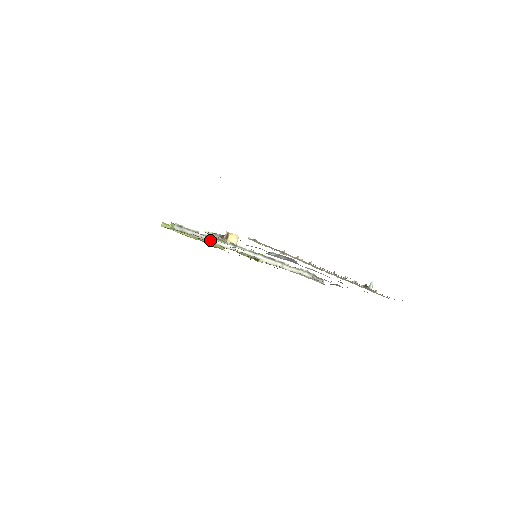
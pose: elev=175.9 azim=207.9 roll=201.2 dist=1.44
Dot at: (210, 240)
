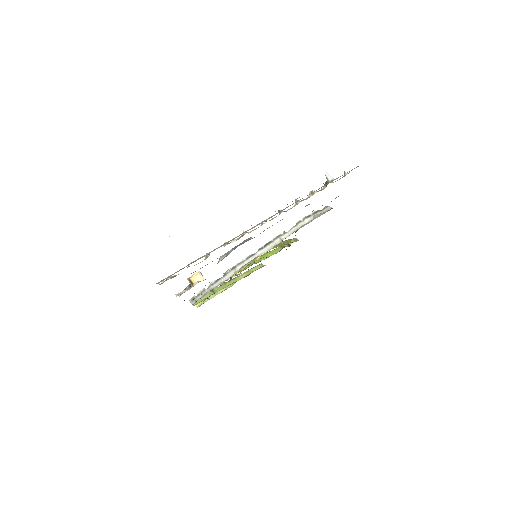
Dot at: (216, 285)
